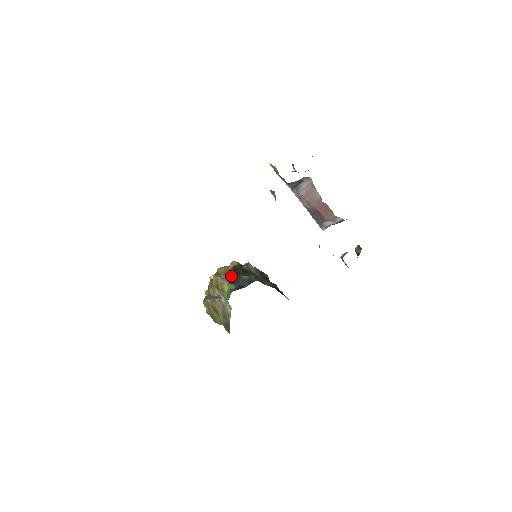
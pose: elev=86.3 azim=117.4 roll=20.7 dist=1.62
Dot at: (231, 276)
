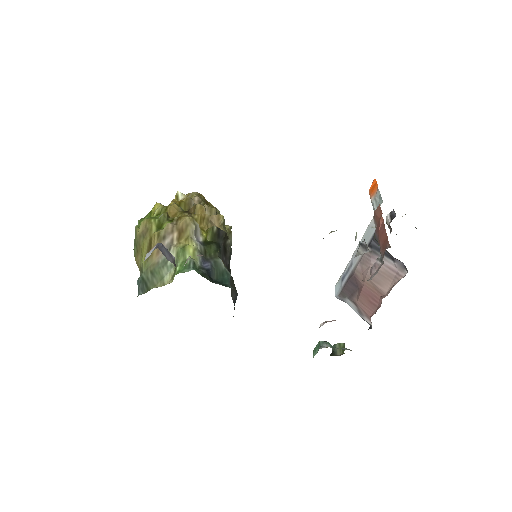
Dot at: (206, 236)
